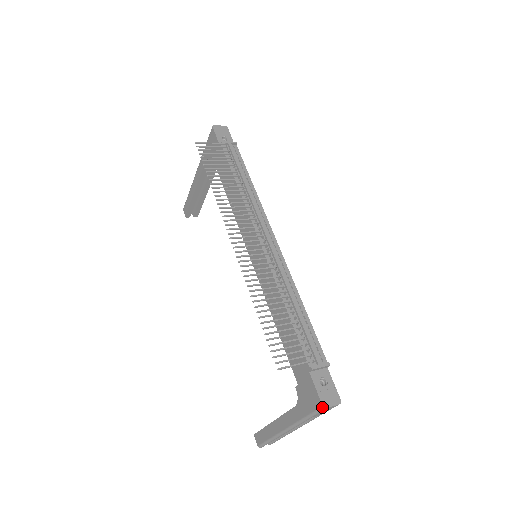
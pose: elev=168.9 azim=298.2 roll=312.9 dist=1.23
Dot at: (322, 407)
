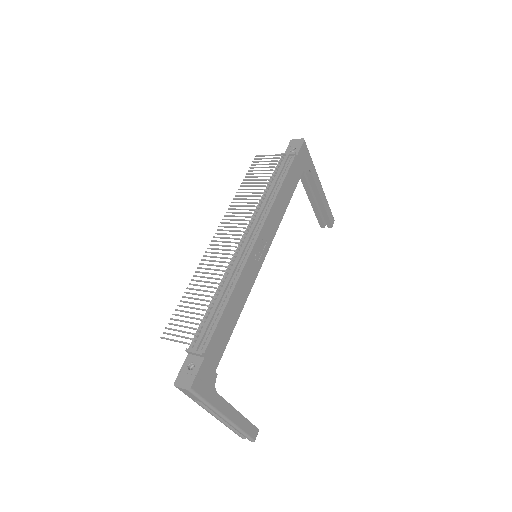
Dot at: (175, 384)
